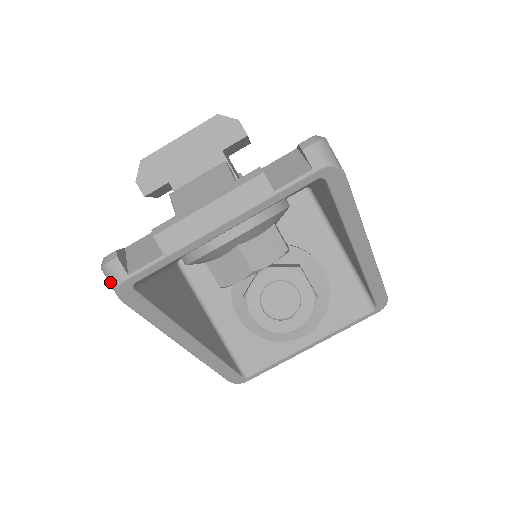
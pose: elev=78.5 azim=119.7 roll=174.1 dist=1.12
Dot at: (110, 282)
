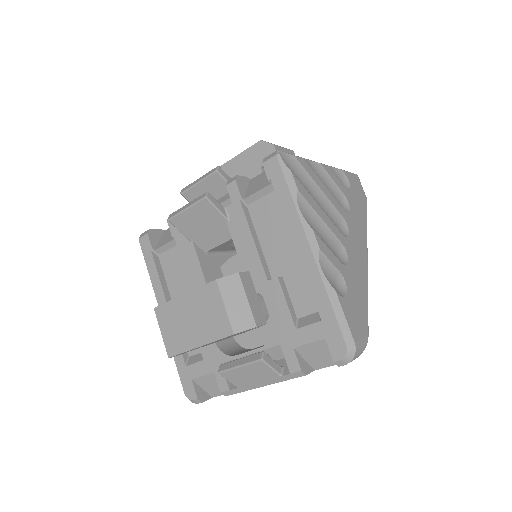
Dot at: occluded
